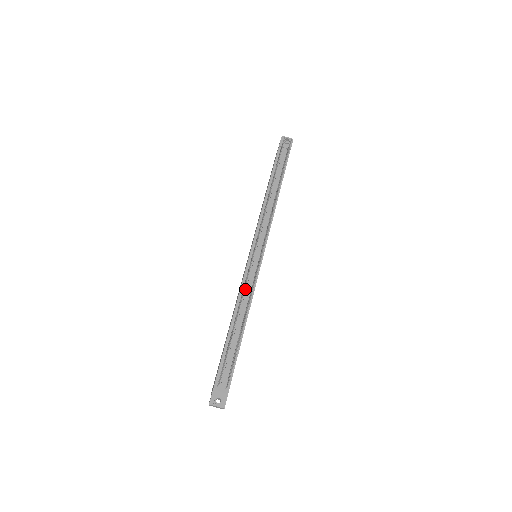
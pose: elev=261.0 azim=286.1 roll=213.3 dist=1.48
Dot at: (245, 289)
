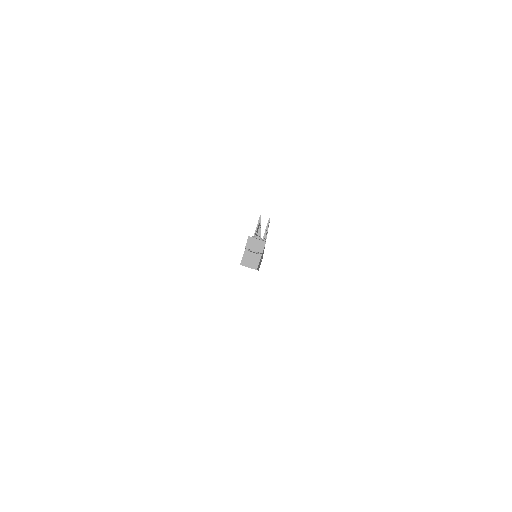
Dot at: occluded
